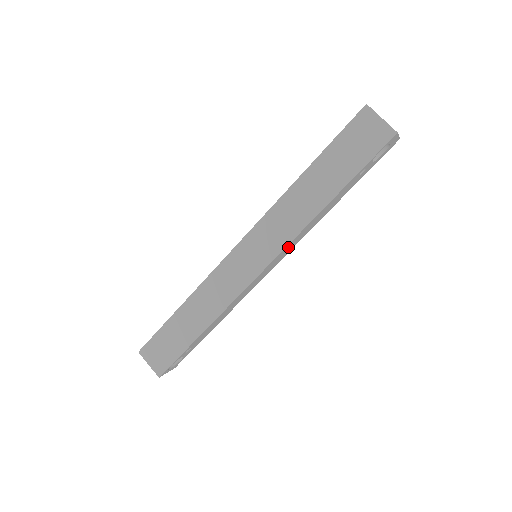
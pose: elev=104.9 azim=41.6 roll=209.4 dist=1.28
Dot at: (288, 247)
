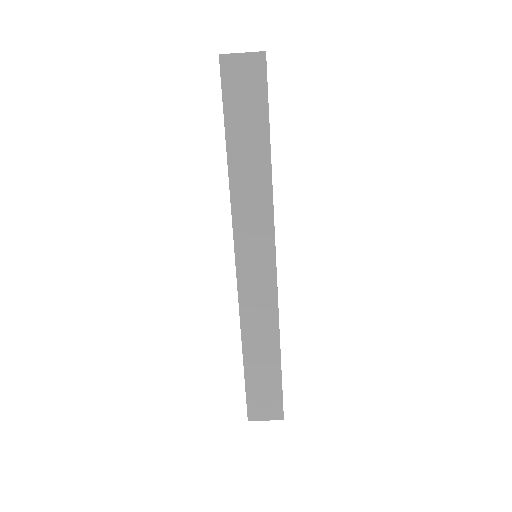
Dot at: occluded
